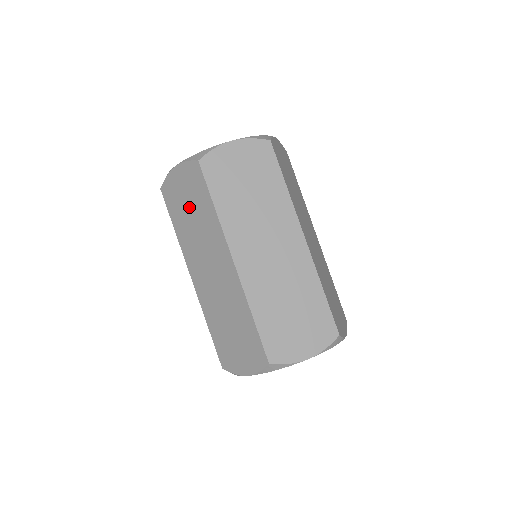
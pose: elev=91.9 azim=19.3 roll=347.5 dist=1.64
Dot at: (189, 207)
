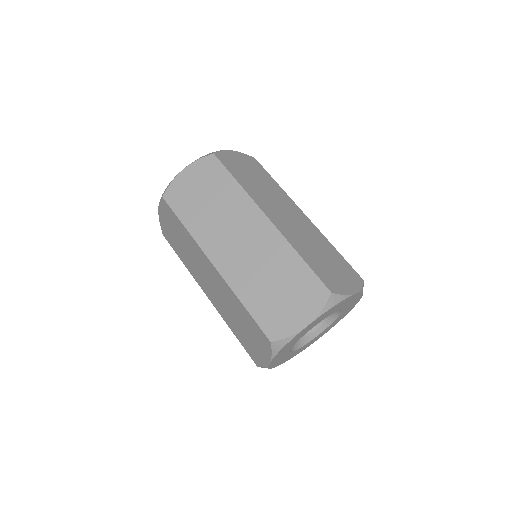
Dot at: (177, 237)
